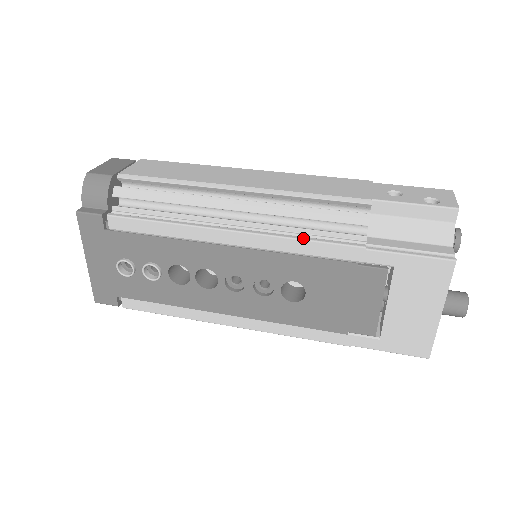
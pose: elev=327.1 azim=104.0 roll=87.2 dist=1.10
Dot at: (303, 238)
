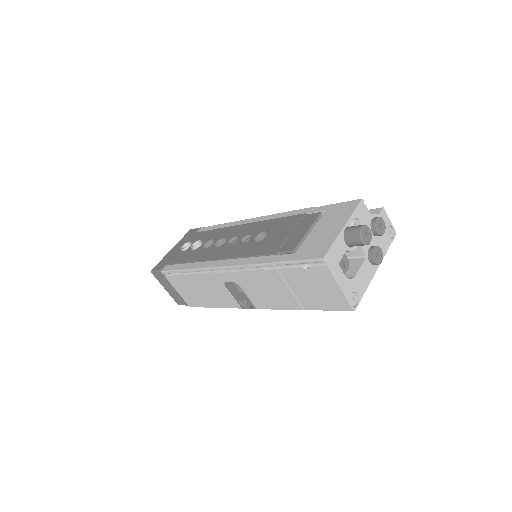
Dot at: (285, 213)
